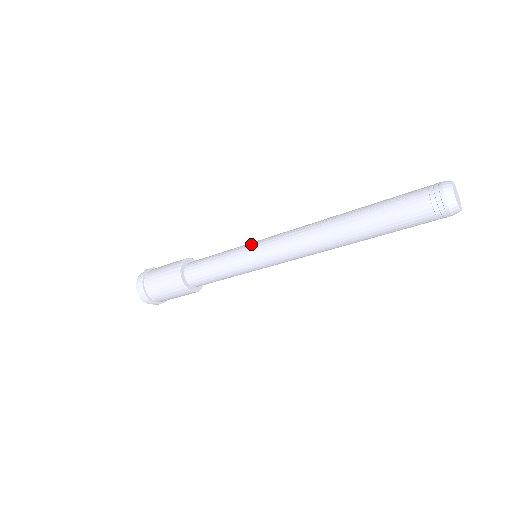
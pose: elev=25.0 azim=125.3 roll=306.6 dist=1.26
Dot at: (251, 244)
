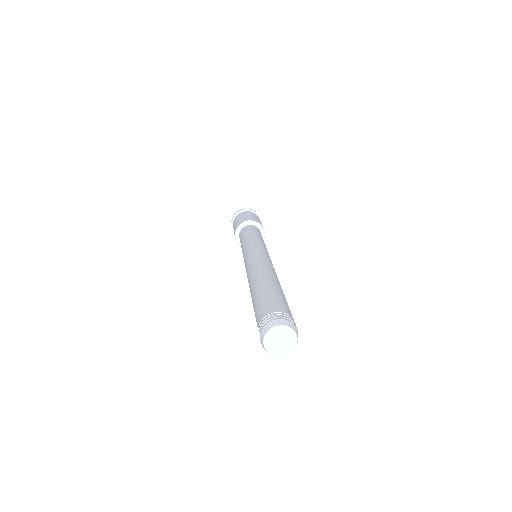
Dot at: occluded
